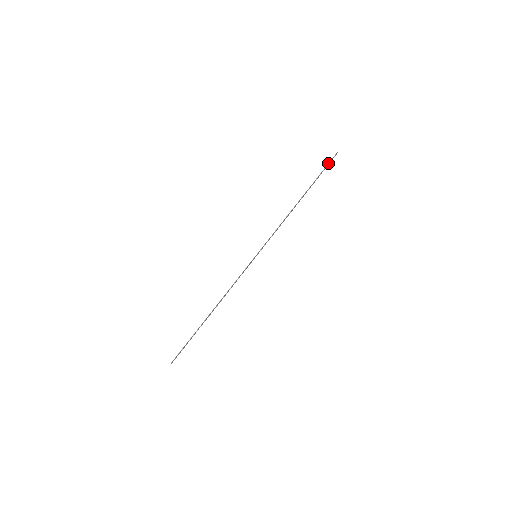
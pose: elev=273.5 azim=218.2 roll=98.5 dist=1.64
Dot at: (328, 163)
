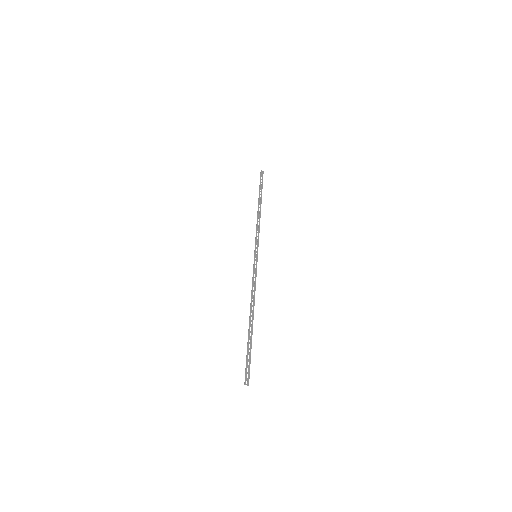
Dot at: (260, 179)
